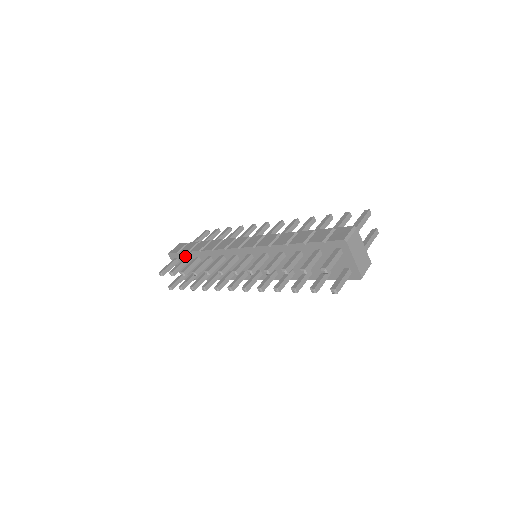
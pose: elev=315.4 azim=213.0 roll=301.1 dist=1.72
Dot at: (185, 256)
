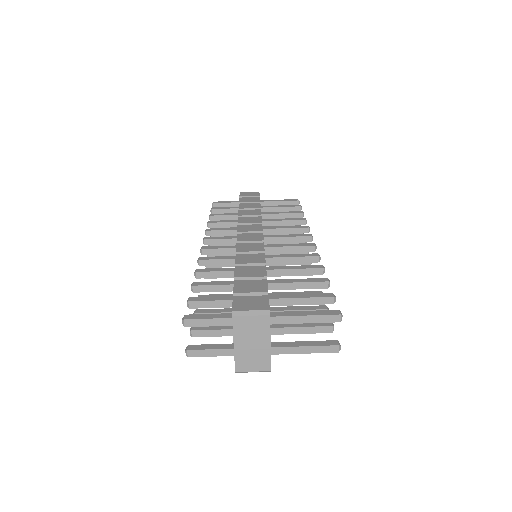
Dot at: occluded
